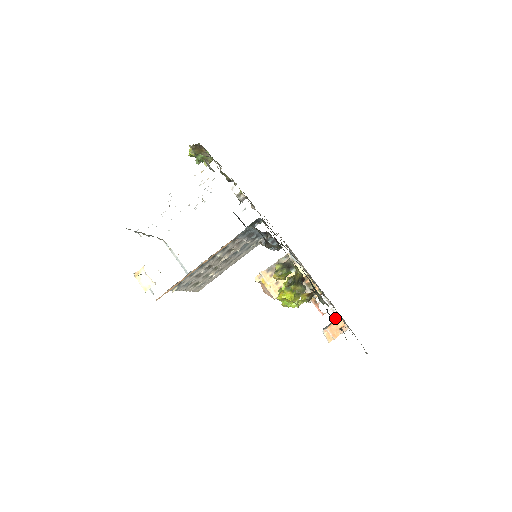
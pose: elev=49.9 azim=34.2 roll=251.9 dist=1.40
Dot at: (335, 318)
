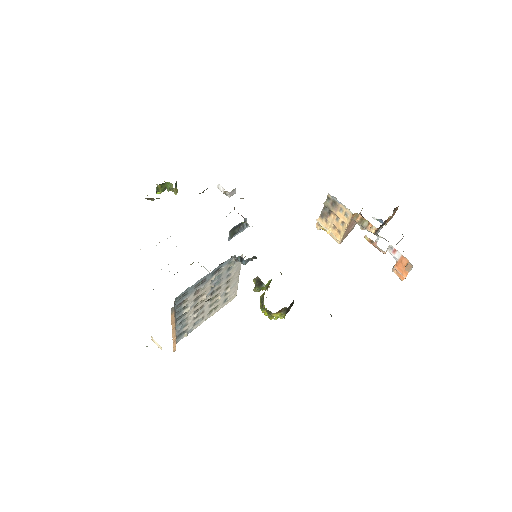
Dot at: occluded
